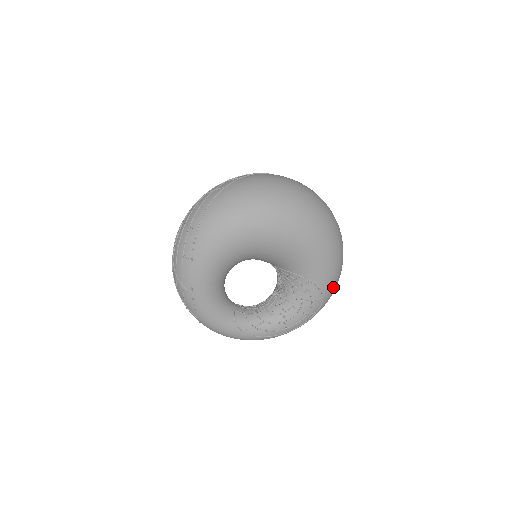
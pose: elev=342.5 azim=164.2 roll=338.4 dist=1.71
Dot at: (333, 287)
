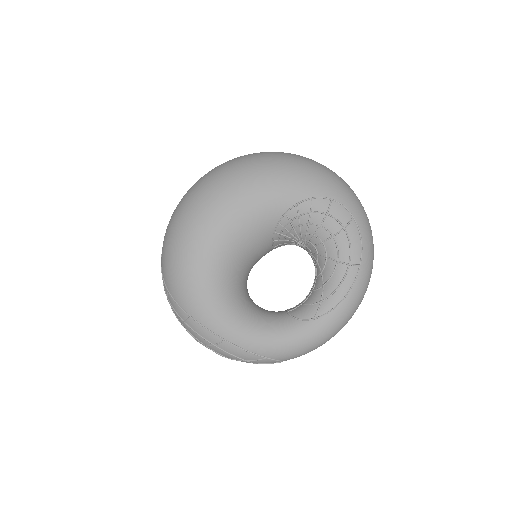
Dot at: (331, 183)
